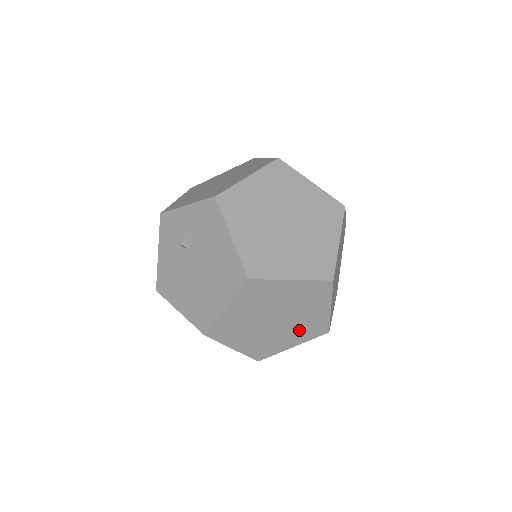
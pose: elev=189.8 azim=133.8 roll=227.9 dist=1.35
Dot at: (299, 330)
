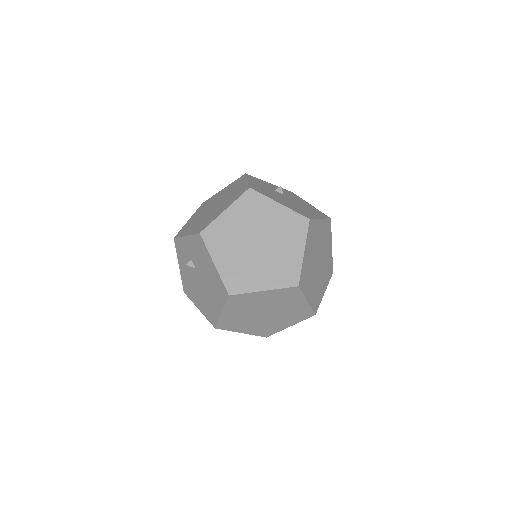
Dot at: (289, 317)
